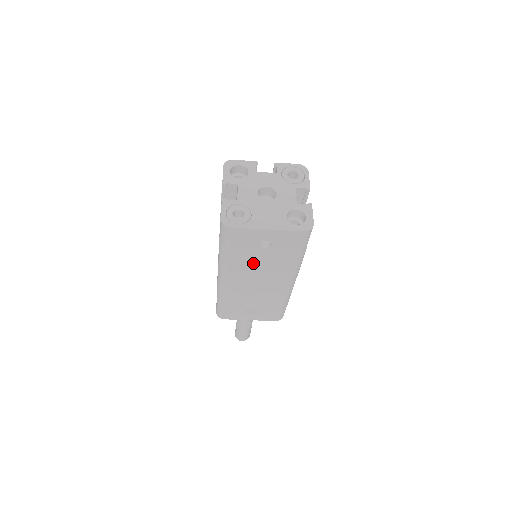
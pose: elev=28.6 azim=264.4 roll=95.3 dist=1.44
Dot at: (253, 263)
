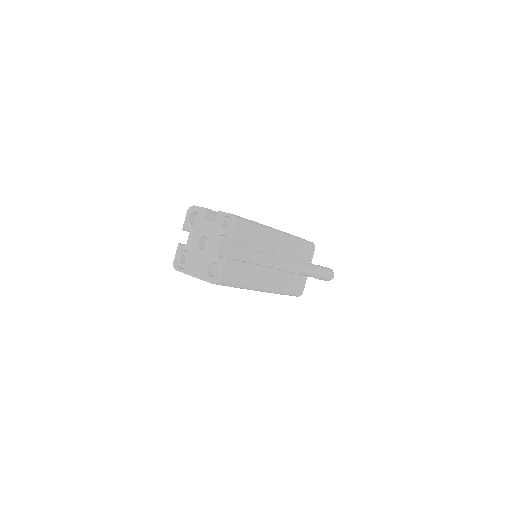
Dot at: occluded
